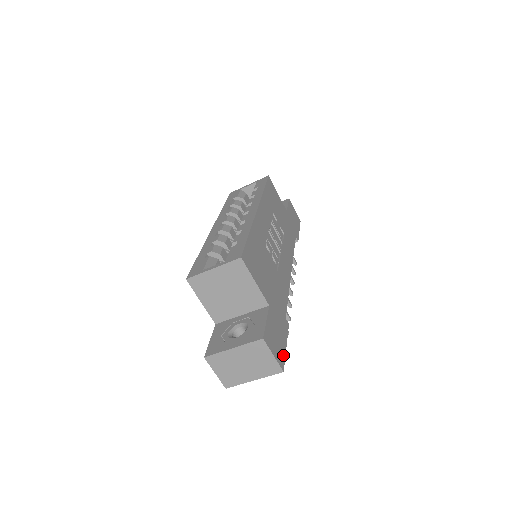
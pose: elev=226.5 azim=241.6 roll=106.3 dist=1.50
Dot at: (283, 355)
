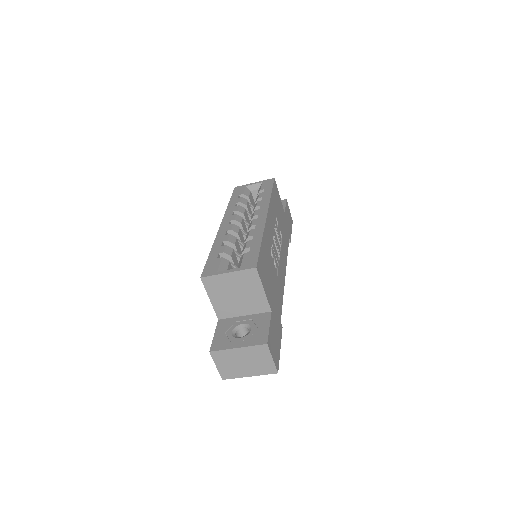
Dot at: (278, 357)
